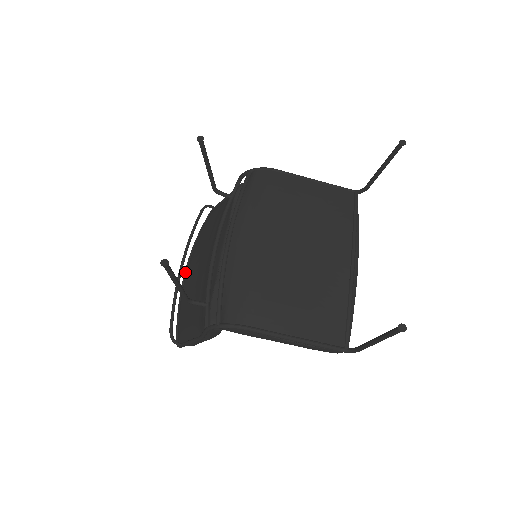
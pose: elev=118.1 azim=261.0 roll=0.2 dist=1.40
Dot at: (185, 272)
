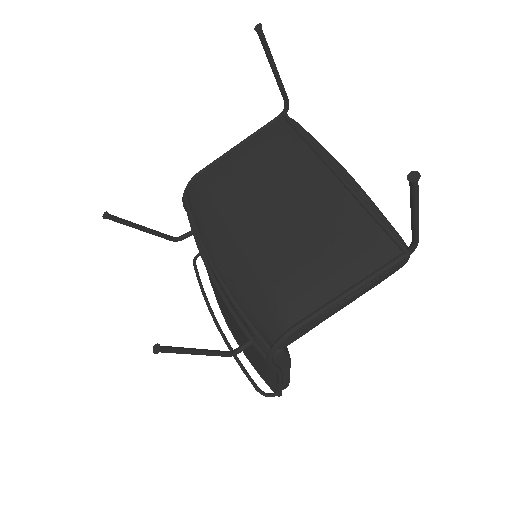
Dot at: (228, 327)
